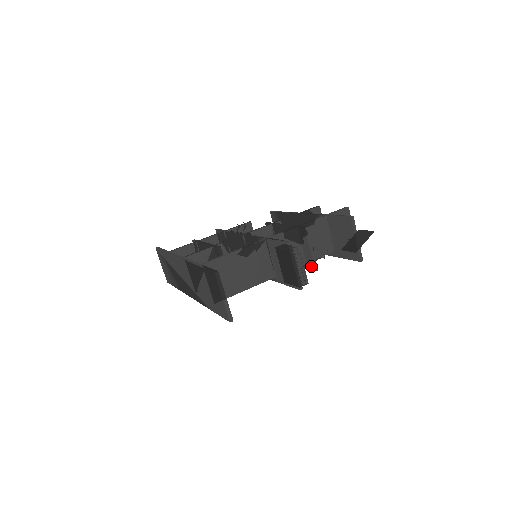
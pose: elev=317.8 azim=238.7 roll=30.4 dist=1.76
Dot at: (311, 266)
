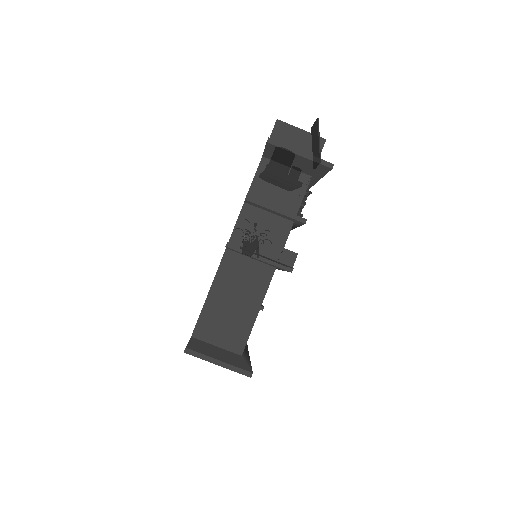
Dot at: (297, 222)
